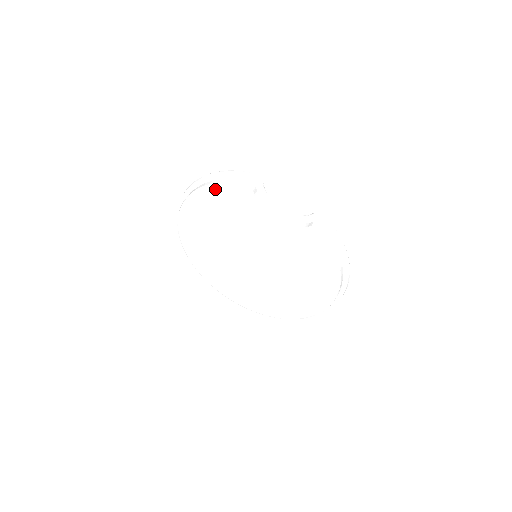
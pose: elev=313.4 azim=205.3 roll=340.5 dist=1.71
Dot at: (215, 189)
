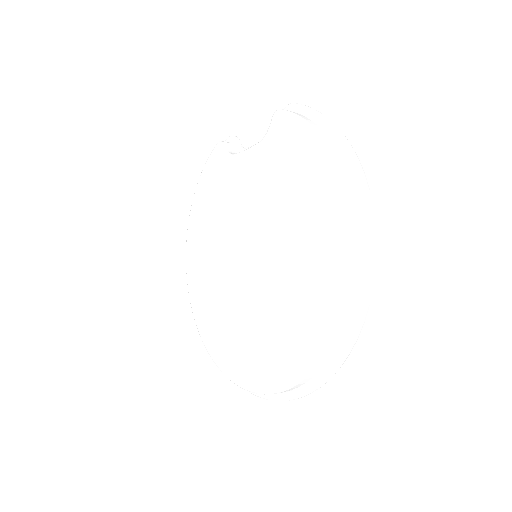
Dot at: (201, 182)
